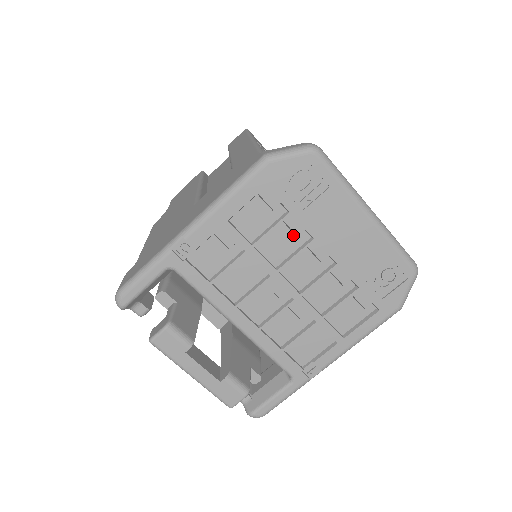
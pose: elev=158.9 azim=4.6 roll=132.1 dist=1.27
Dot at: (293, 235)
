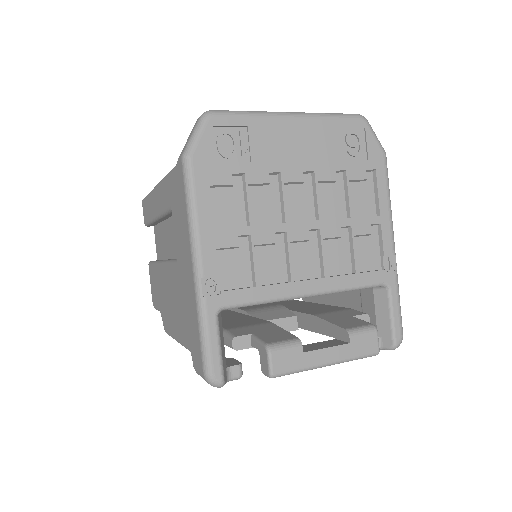
Dot at: (265, 187)
